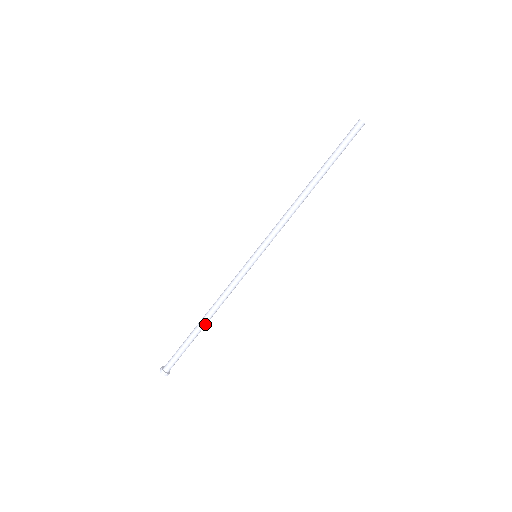
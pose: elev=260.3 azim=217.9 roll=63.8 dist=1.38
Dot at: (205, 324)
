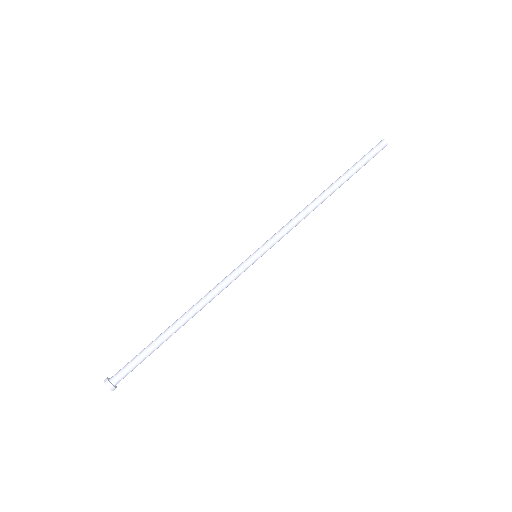
Dot at: (177, 325)
